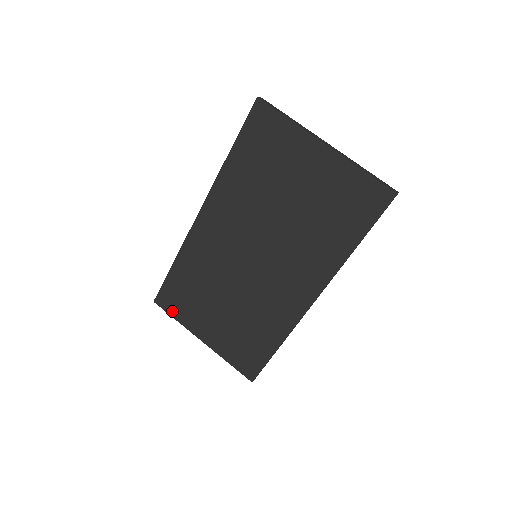
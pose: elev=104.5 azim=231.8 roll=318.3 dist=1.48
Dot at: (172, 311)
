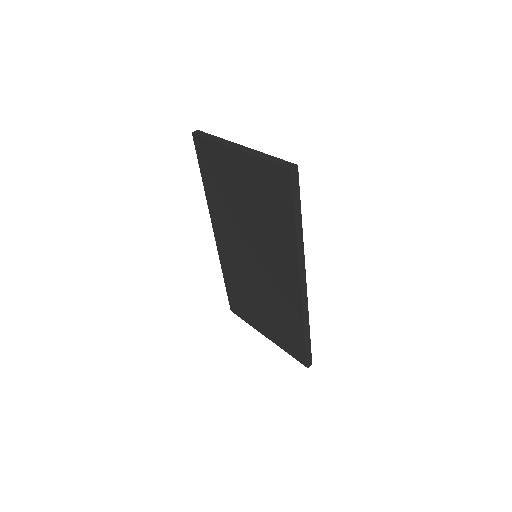
Dot at: (241, 316)
